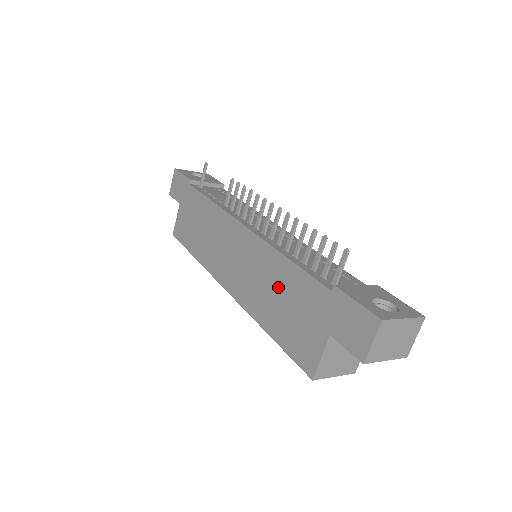
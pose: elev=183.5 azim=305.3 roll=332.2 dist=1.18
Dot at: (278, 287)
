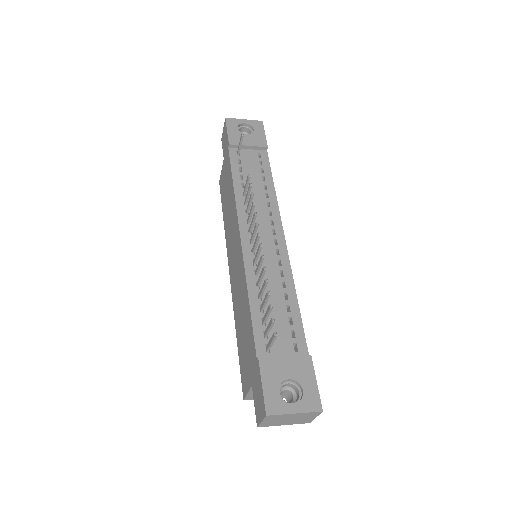
Dot at: (243, 314)
